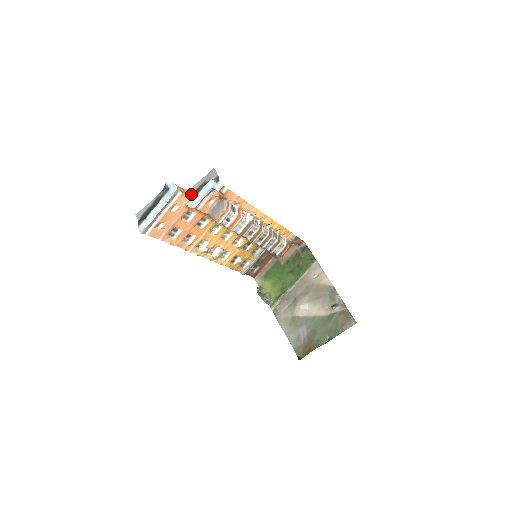
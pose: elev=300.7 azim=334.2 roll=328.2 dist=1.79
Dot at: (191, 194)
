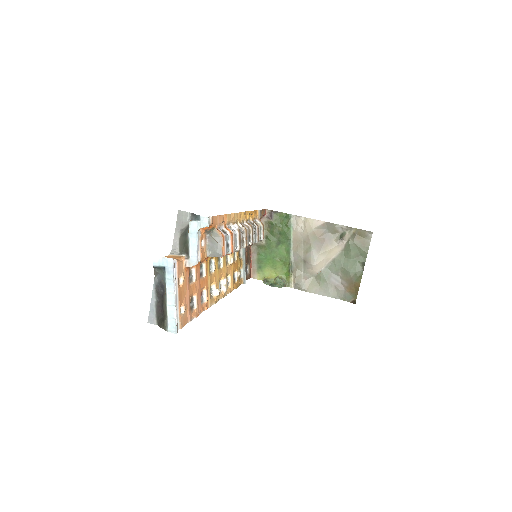
Dot at: (179, 254)
